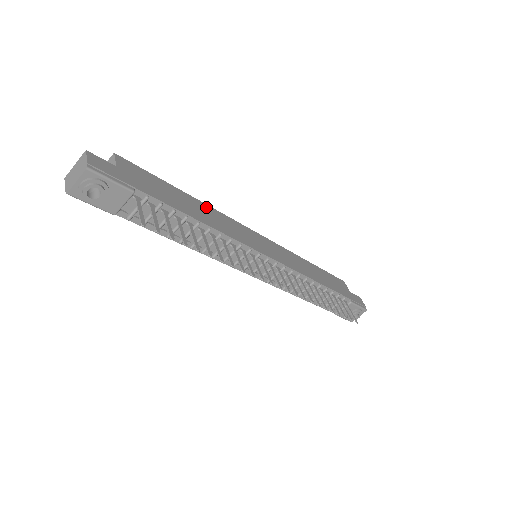
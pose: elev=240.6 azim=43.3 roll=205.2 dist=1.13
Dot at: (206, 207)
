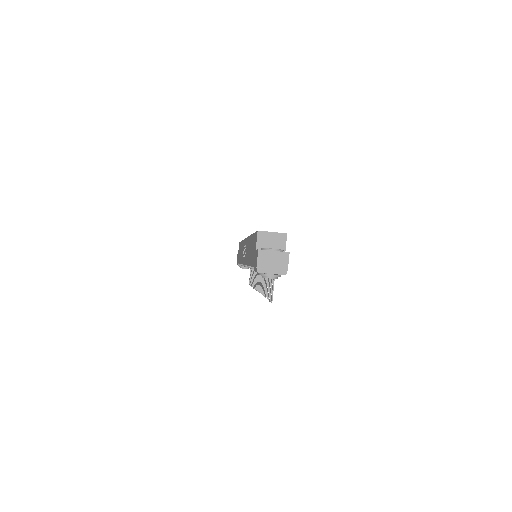
Dot at: occluded
